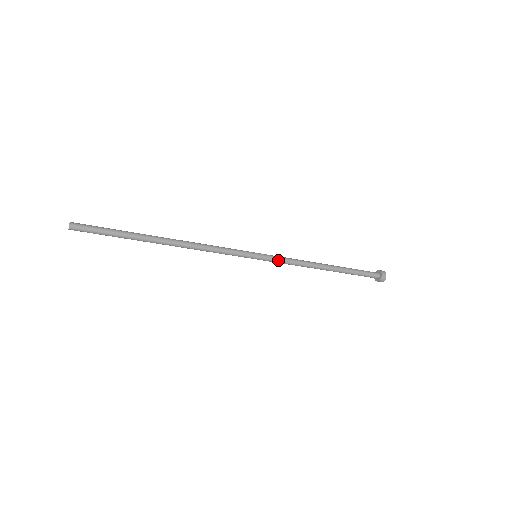
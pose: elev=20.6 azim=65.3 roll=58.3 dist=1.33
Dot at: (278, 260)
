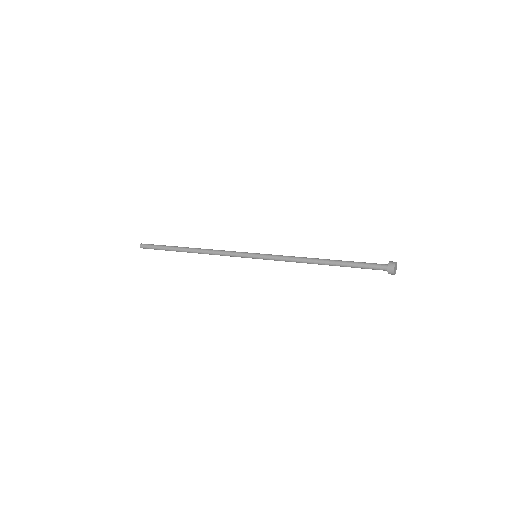
Dot at: (274, 260)
